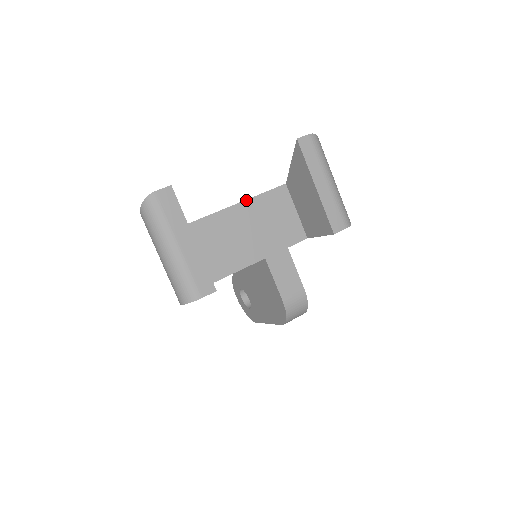
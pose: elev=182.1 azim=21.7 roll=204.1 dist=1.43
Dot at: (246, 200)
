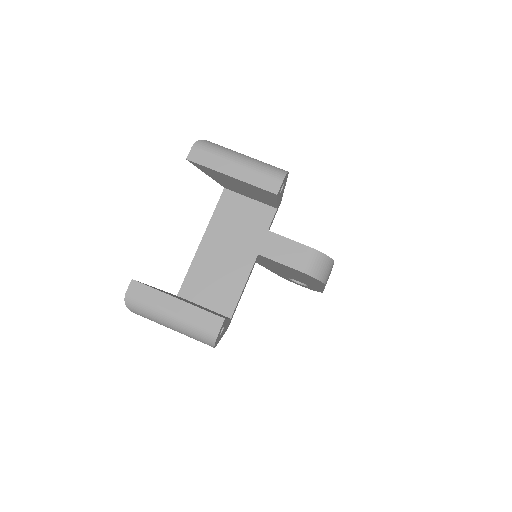
Dot at: (207, 228)
